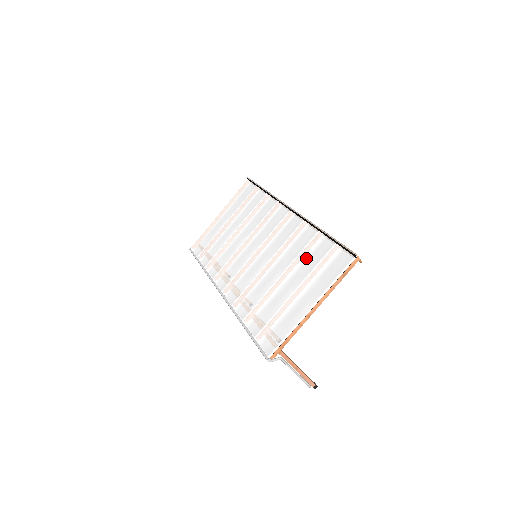
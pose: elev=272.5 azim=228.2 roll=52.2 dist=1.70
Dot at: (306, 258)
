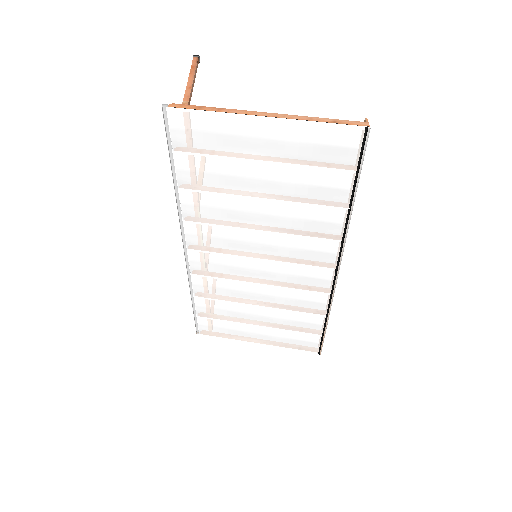
Dot at: (292, 320)
